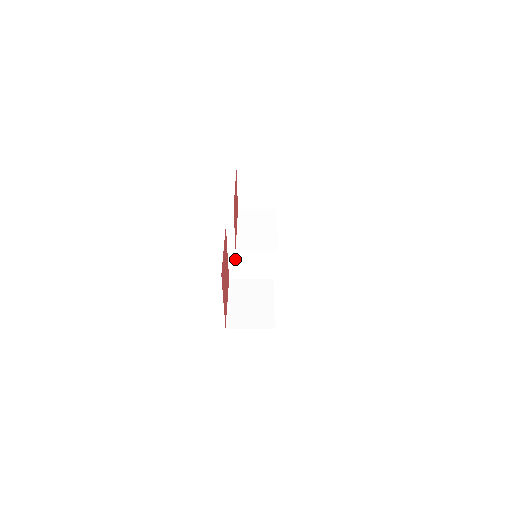
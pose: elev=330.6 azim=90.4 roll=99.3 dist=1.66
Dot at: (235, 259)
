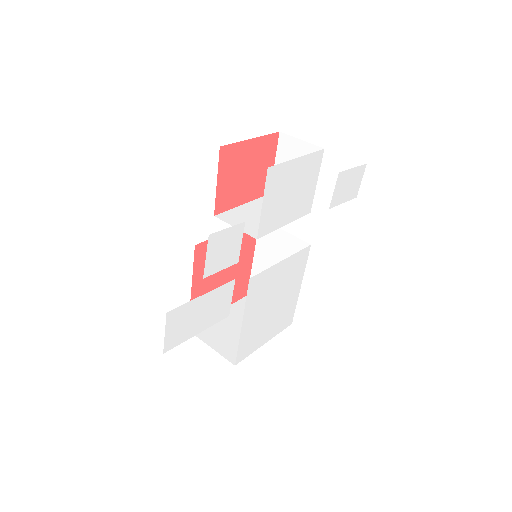
Dot at: (259, 271)
